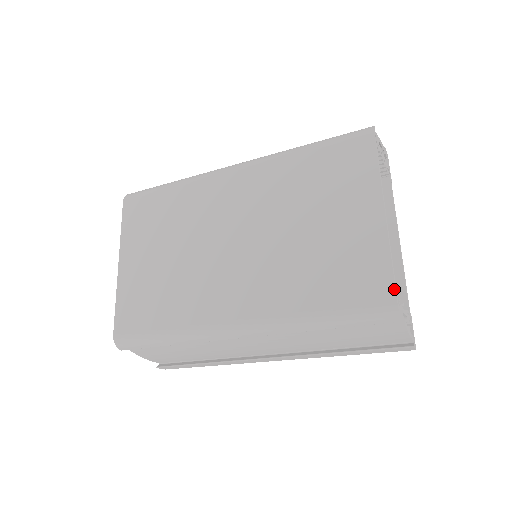
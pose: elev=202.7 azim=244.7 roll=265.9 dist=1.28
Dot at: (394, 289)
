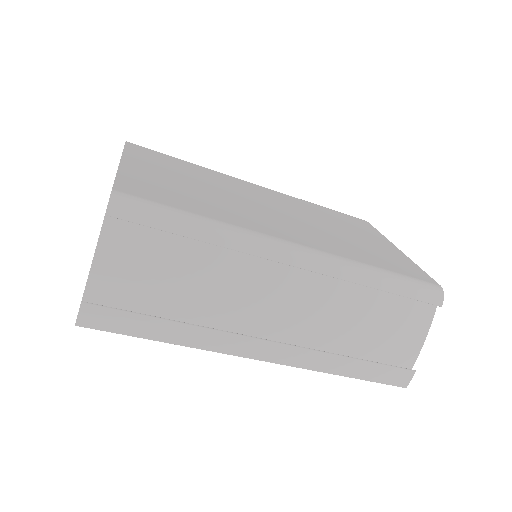
Dot at: (434, 280)
